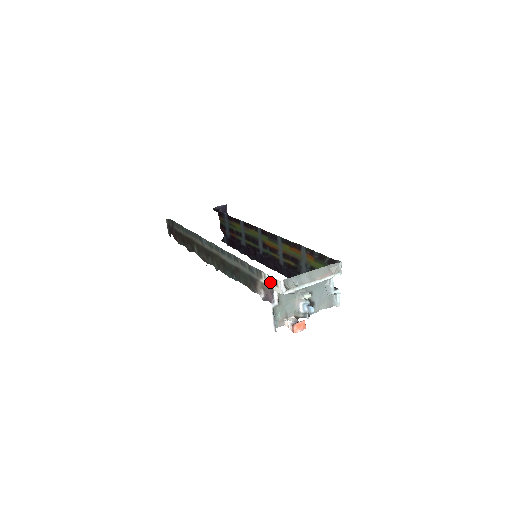
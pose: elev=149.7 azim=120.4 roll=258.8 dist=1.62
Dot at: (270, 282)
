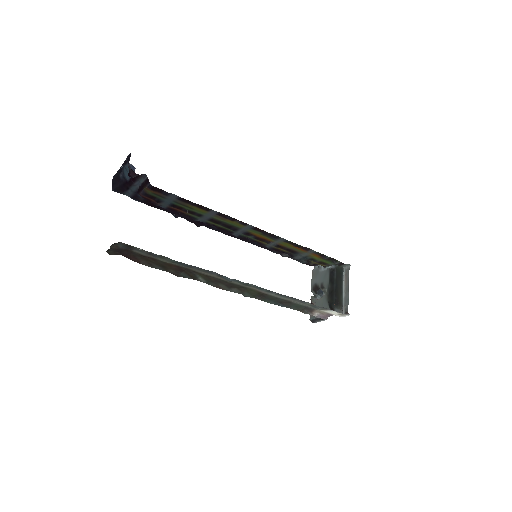
Dot at: (335, 313)
